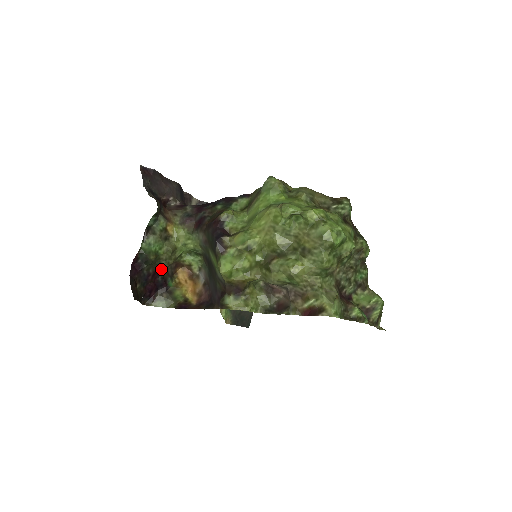
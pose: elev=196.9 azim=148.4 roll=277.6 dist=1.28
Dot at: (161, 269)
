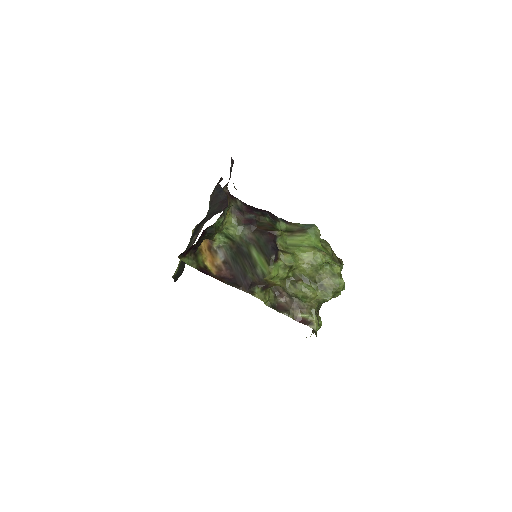
Dot at: occluded
